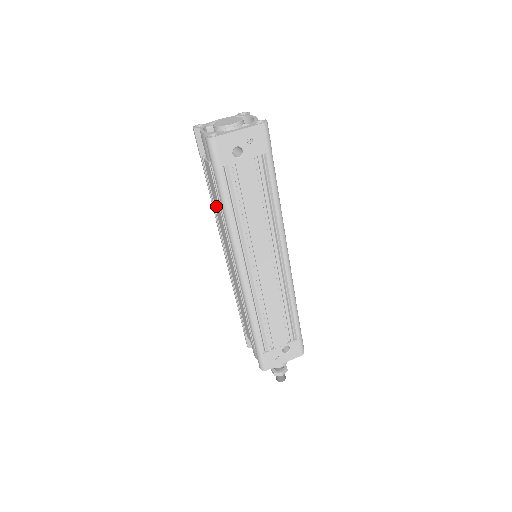
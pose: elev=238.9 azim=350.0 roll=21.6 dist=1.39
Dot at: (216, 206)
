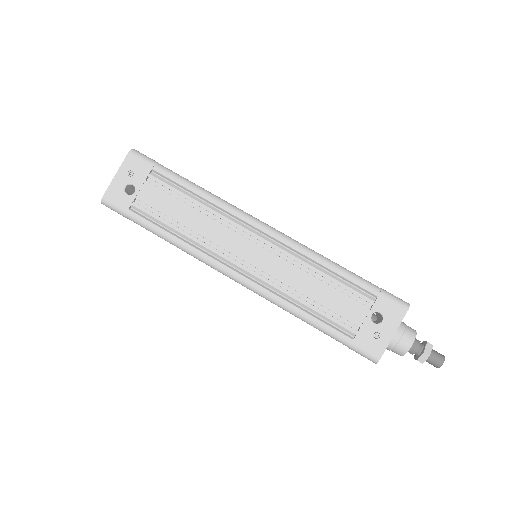
Dot at: occluded
